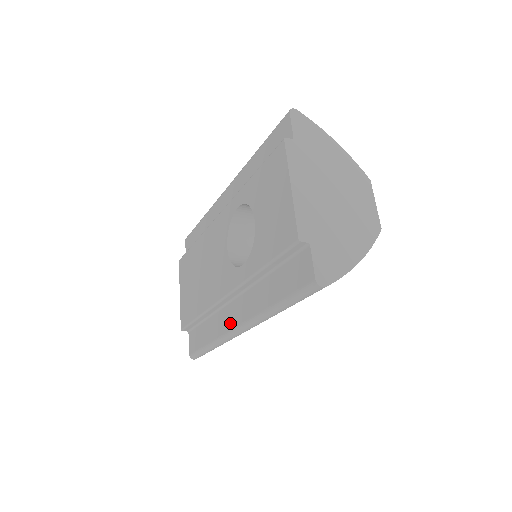
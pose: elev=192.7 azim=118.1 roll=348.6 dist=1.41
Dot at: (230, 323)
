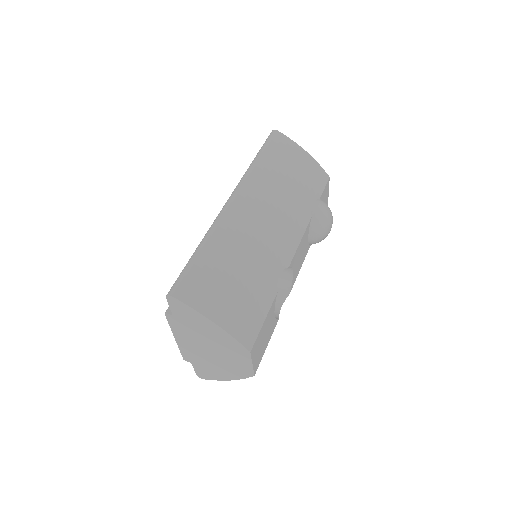
Dot at: occluded
